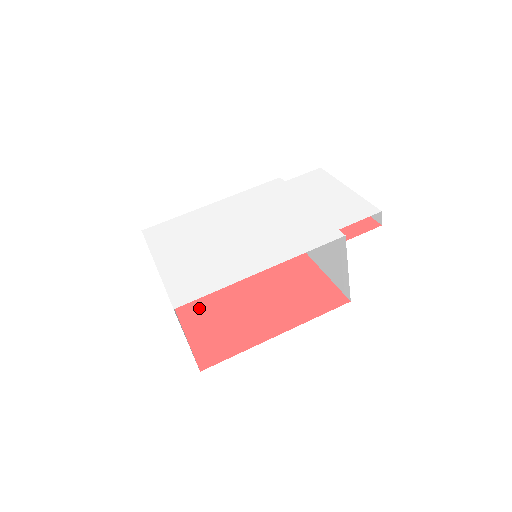
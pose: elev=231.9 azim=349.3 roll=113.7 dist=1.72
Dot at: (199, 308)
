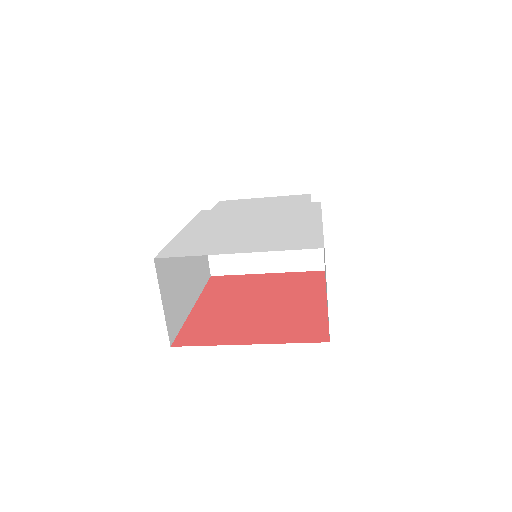
Dot at: (238, 331)
